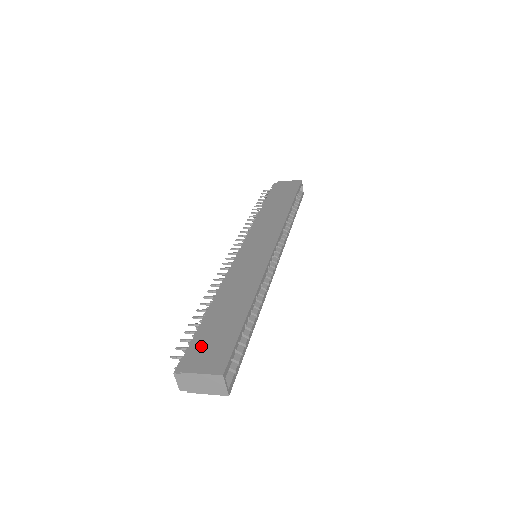
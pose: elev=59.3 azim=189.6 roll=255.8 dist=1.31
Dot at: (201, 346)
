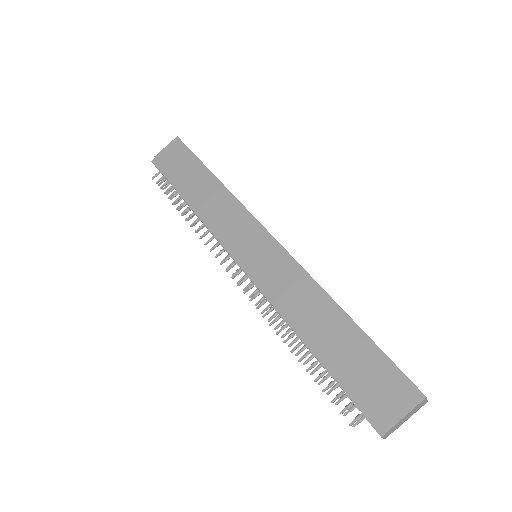
Dot at: (366, 391)
